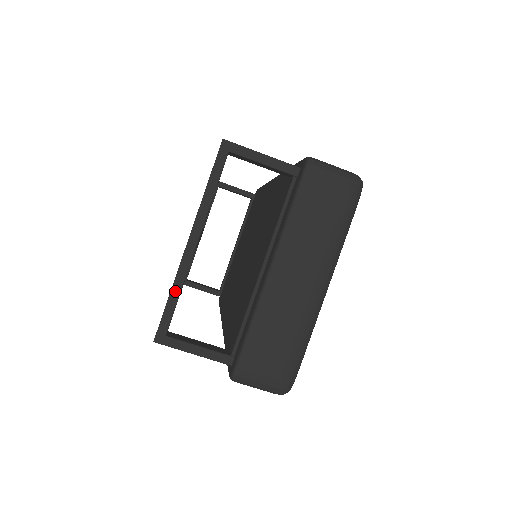
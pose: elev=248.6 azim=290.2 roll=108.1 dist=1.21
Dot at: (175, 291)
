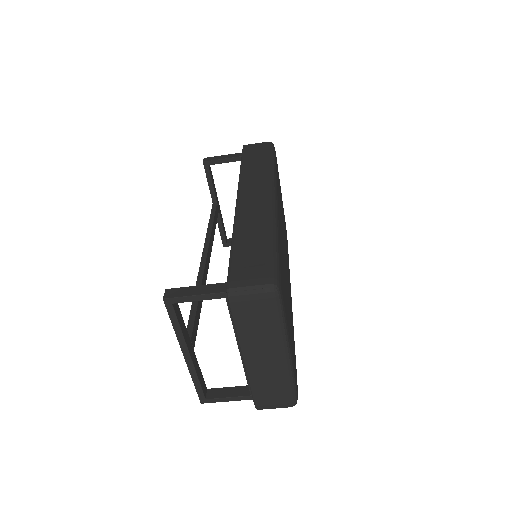
Dot at: (195, 380)
